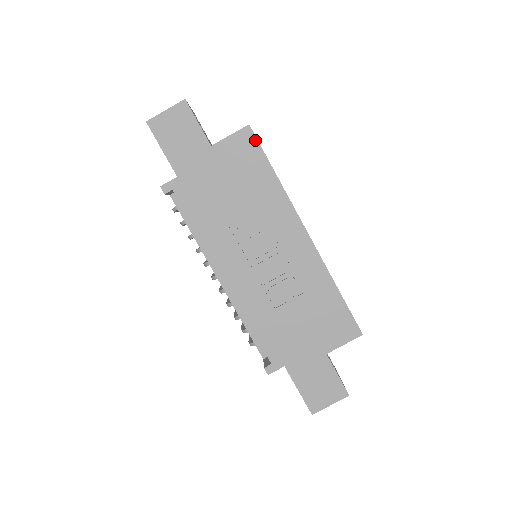
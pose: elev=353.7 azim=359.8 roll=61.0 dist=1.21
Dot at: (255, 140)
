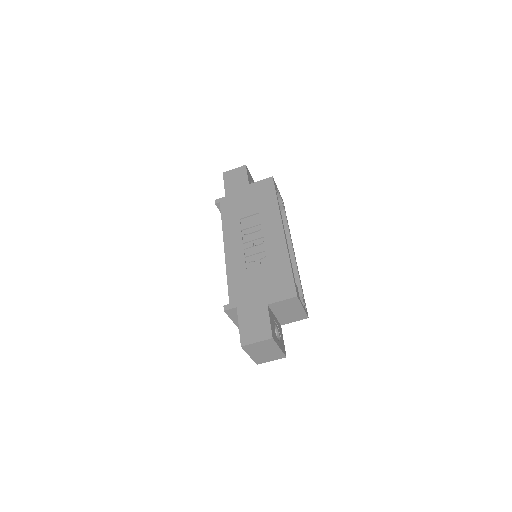
Dot at: (273, 183)
